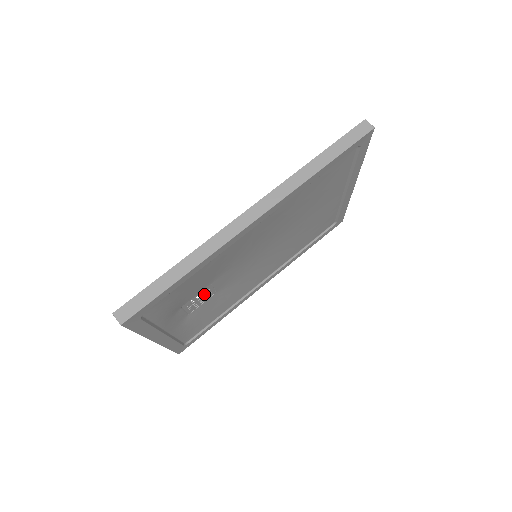
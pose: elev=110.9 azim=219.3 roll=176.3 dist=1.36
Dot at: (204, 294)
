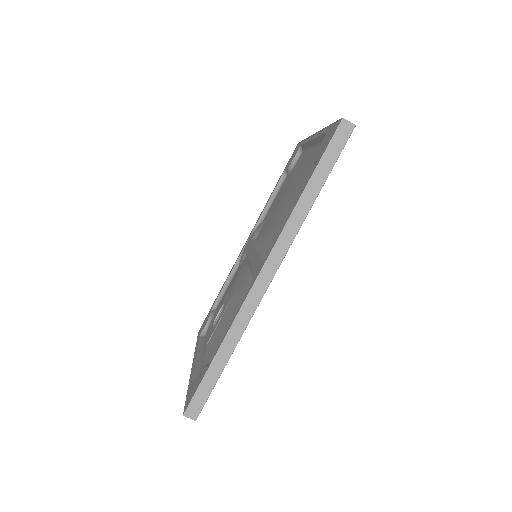
Dot at: occluded
